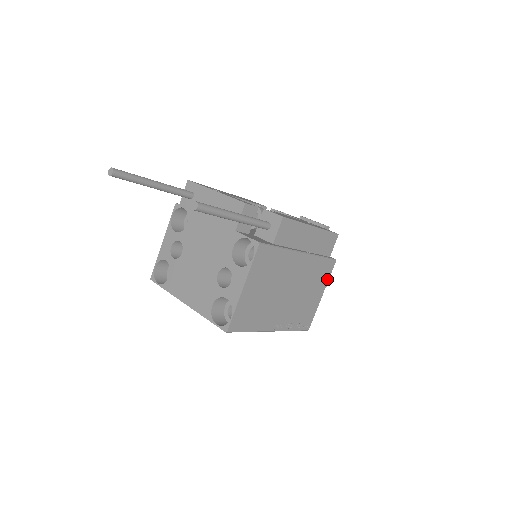
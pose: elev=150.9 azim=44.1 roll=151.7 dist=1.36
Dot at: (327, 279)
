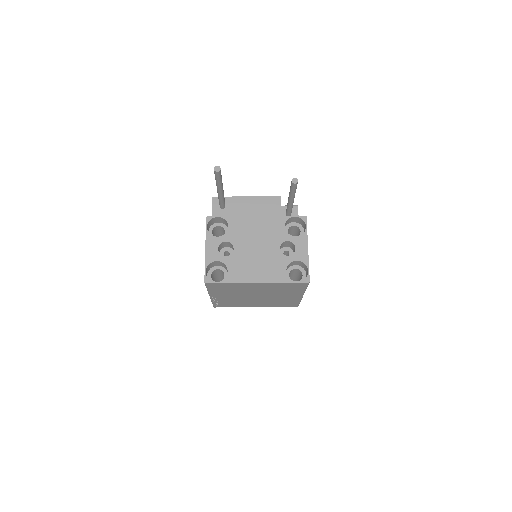
Dot at: occluded
